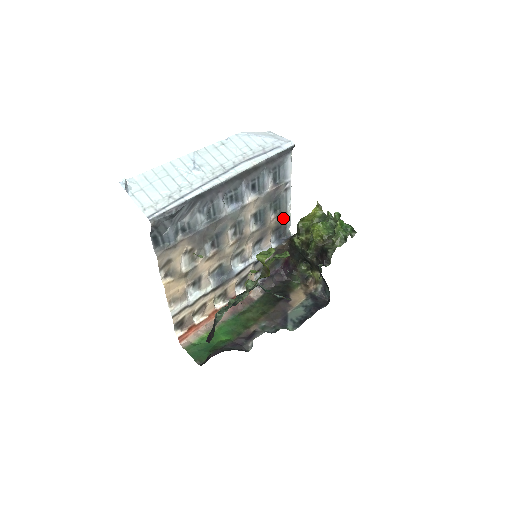
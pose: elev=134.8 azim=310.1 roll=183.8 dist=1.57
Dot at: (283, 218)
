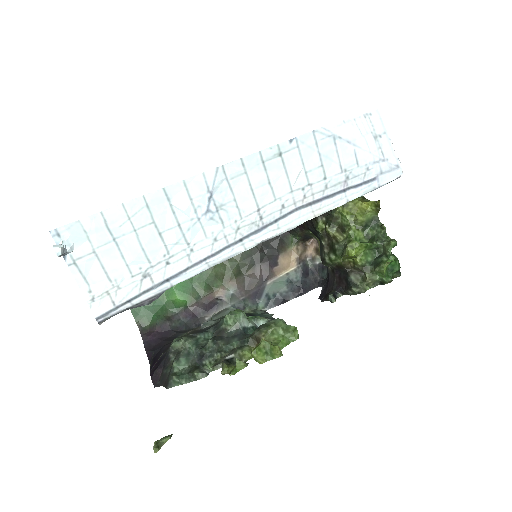
Dot at: occluded
